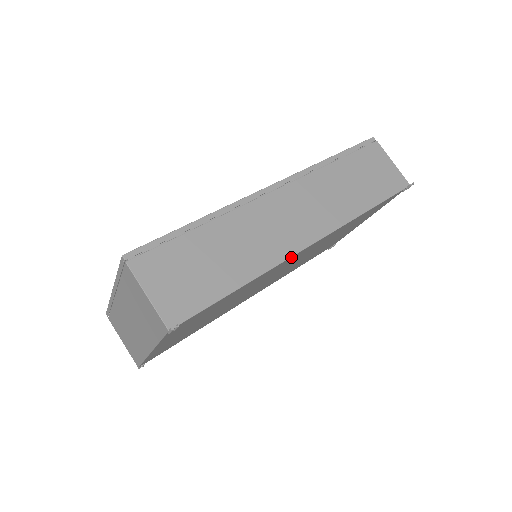
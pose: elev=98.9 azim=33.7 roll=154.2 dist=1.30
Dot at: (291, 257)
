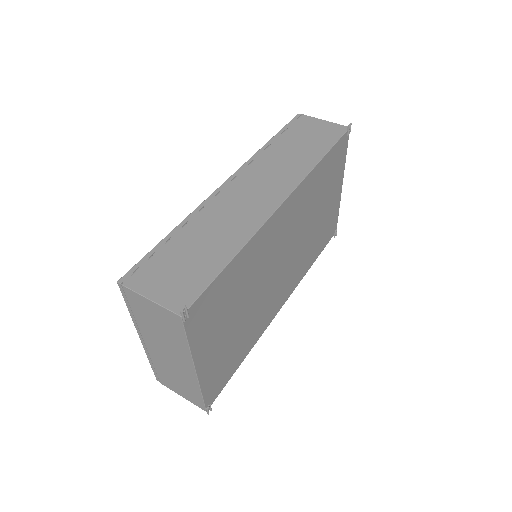
Dot at: (269, 220)
